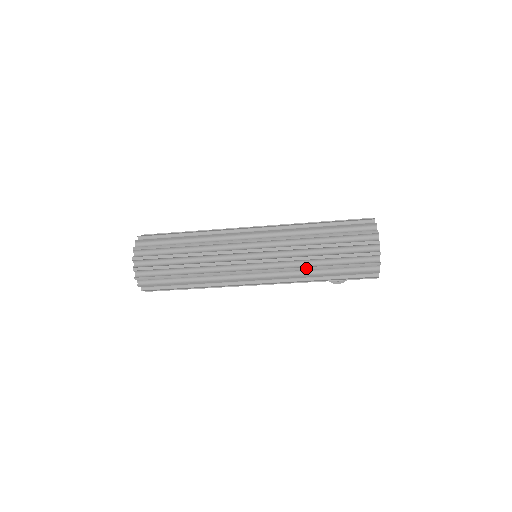
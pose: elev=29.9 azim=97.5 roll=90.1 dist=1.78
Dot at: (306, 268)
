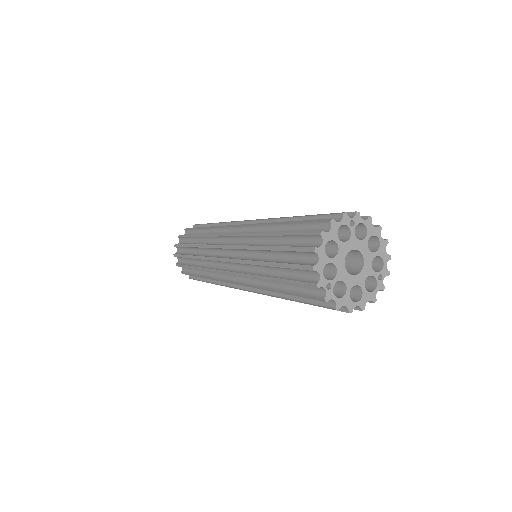
Dot at: (274, 296)
